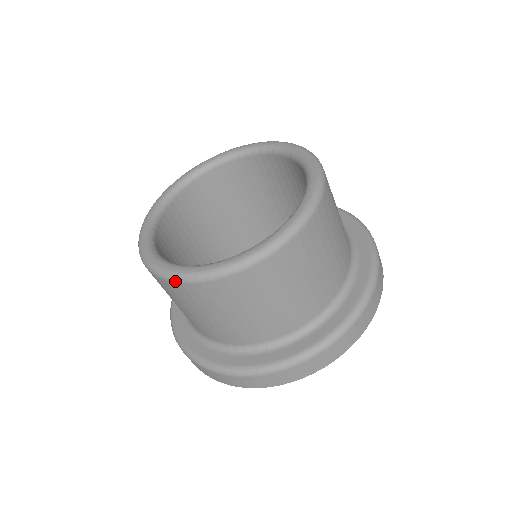
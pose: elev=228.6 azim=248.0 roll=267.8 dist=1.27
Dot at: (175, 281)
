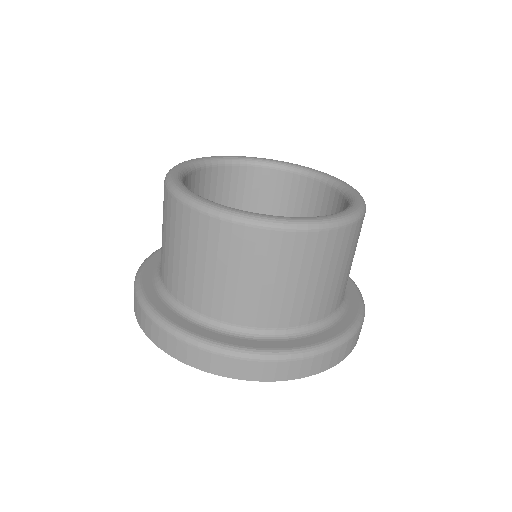
Dot at: (204, 211)
